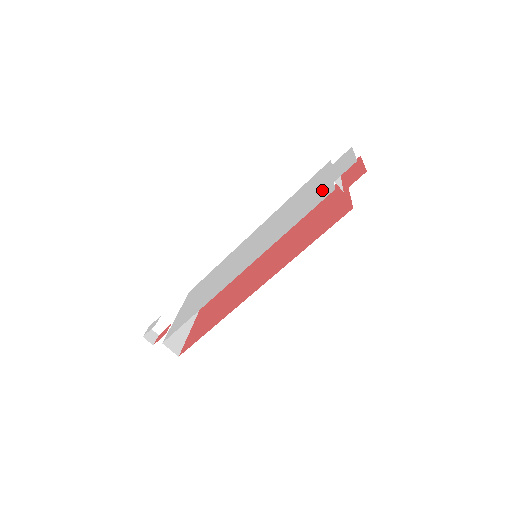
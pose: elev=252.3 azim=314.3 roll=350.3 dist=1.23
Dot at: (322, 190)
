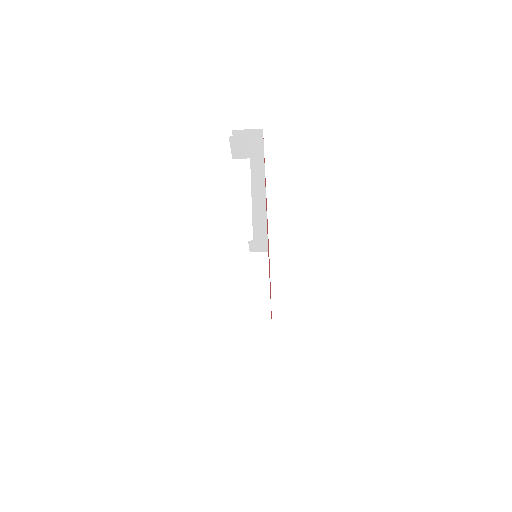
Dot at: occluded
